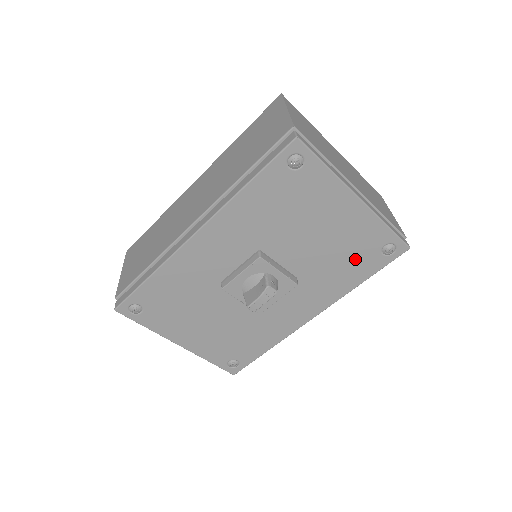
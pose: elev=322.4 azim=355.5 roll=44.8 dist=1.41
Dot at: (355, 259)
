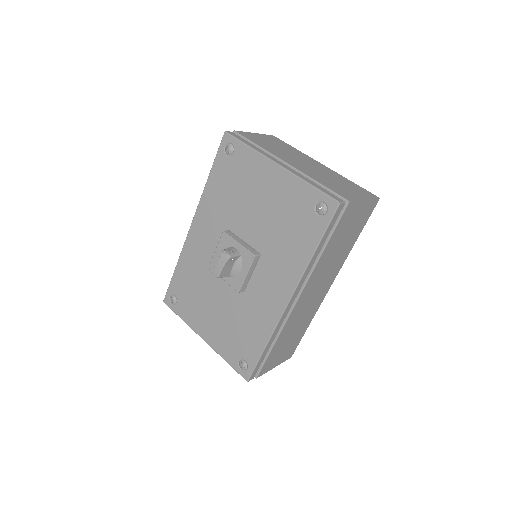
Dot at: (298, 225)
